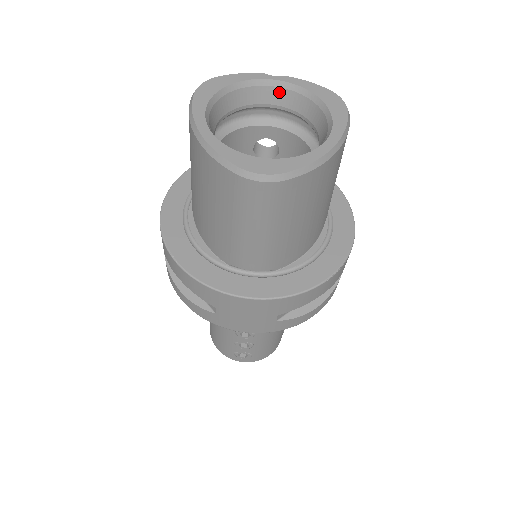
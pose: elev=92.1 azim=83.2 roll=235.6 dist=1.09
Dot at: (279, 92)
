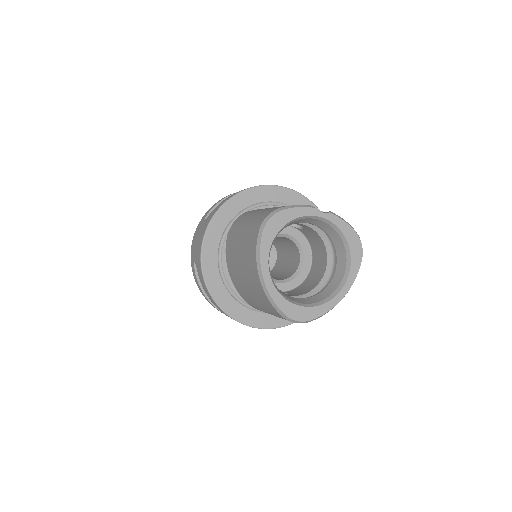
Dot at: (321, 222)
